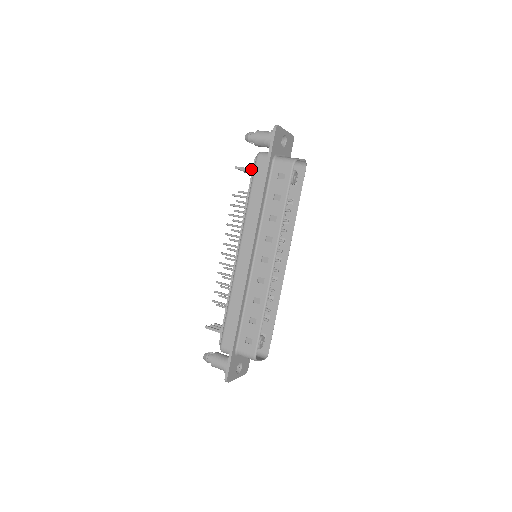
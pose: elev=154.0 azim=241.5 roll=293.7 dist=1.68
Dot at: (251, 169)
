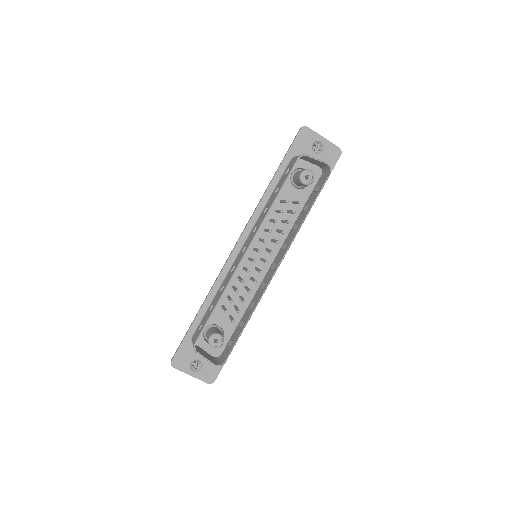
Dot at: occluded
